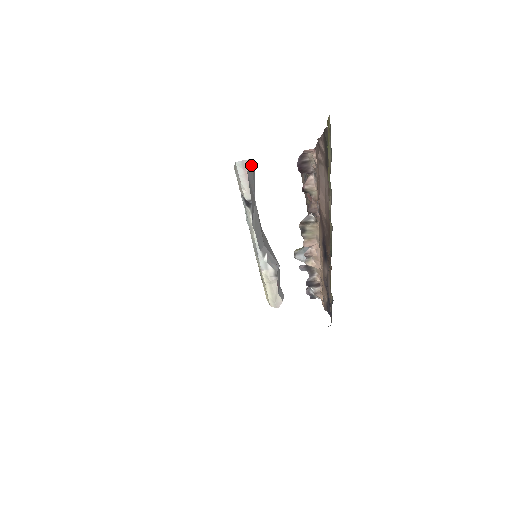
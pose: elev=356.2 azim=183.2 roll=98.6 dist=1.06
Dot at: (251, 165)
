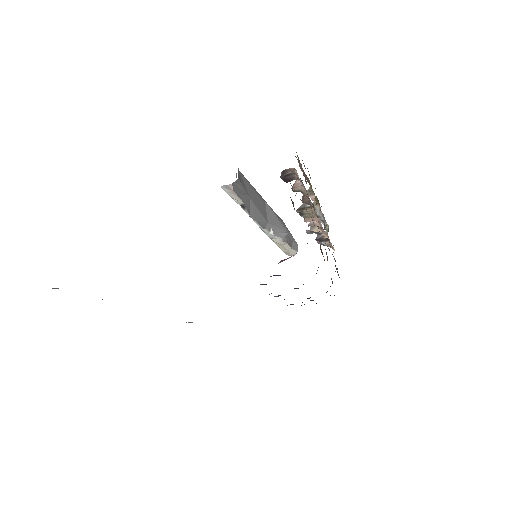
Dot at: (236, 184)
